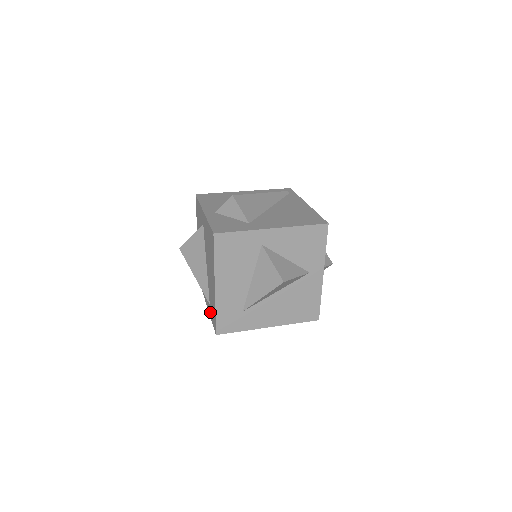
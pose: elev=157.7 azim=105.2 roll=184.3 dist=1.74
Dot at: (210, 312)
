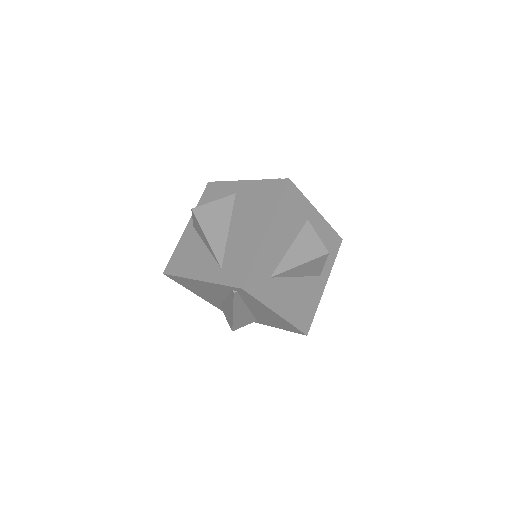
Dot at: (220, 276)
